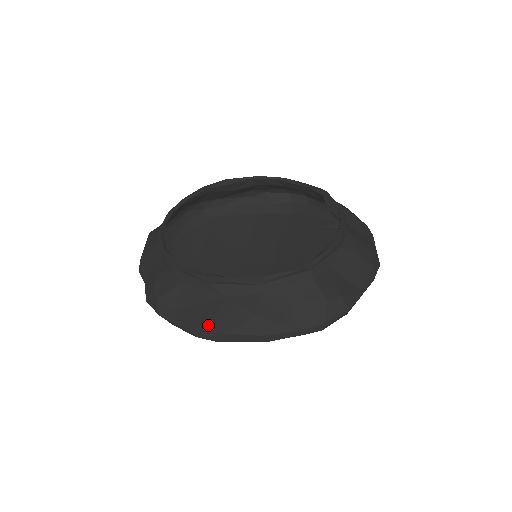
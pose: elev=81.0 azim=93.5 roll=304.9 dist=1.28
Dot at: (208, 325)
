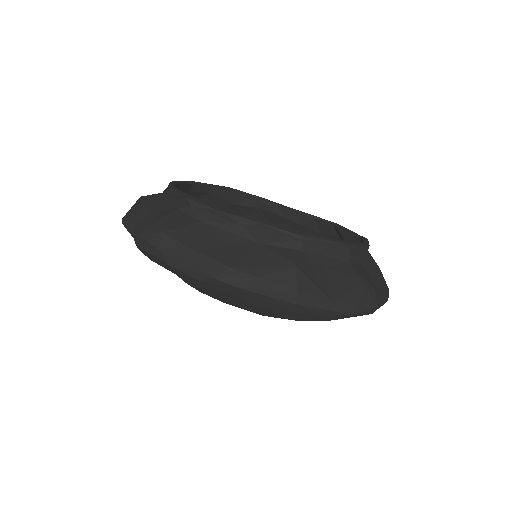
Dot at: (232, 264)
